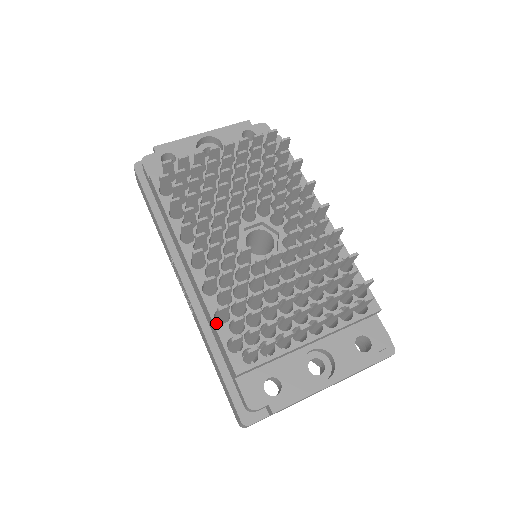
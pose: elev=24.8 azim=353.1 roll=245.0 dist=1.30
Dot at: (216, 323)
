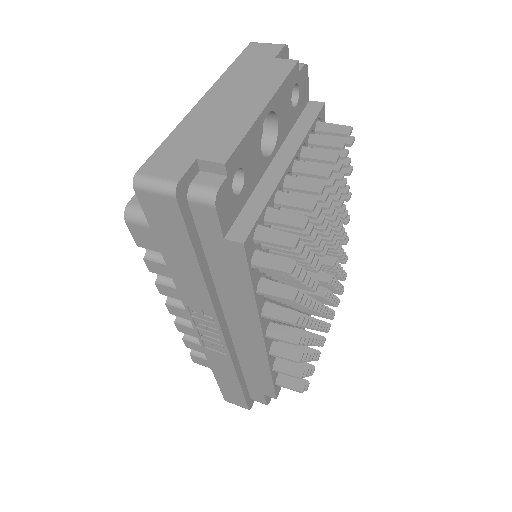
Dot at: (273, 374)
